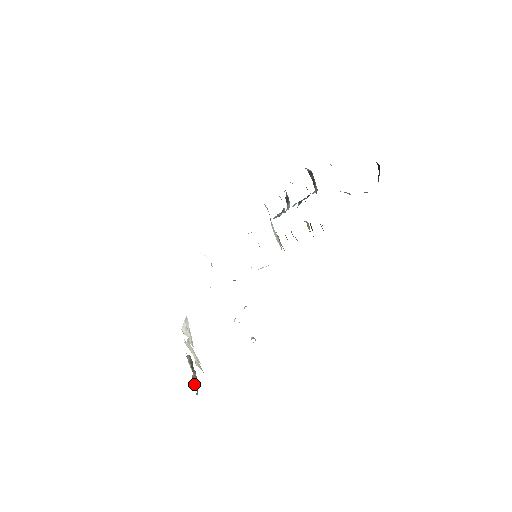
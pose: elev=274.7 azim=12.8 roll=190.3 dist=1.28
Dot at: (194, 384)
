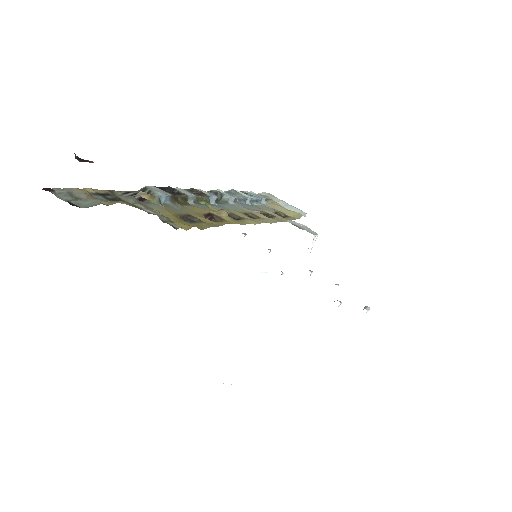
Dot at: occluded
